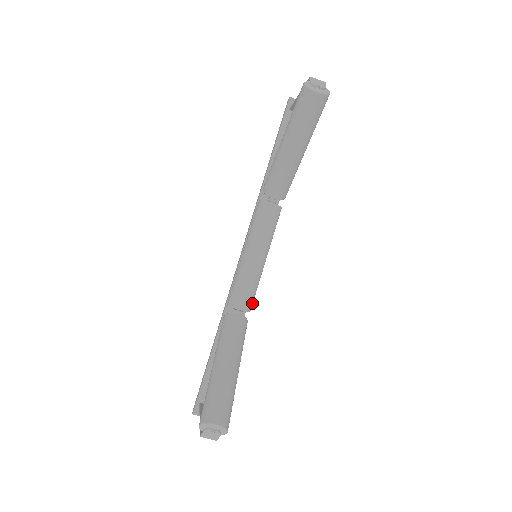
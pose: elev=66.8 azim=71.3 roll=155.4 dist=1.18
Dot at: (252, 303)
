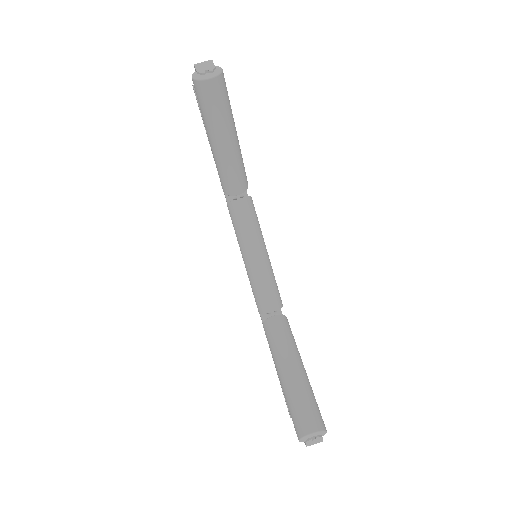
Dot at: (280, 298)
